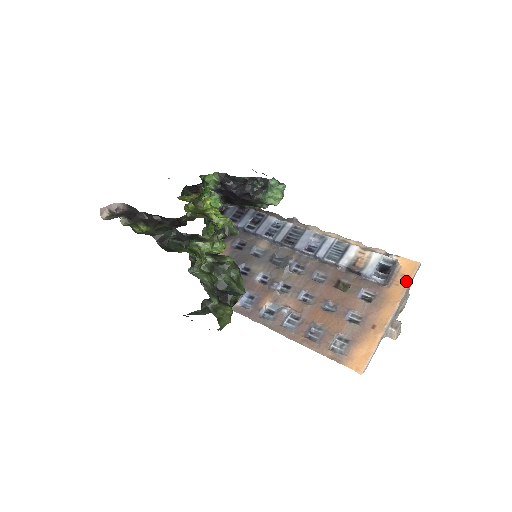
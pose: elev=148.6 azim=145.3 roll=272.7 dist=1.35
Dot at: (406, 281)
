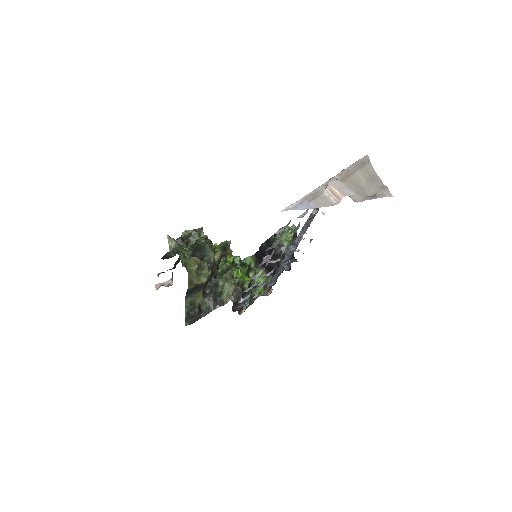
Dot at: occluded
